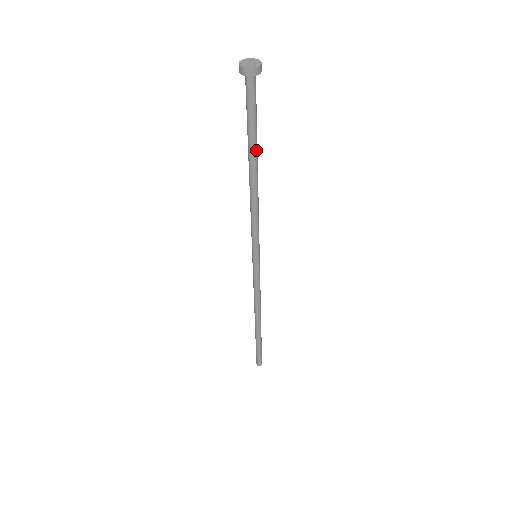
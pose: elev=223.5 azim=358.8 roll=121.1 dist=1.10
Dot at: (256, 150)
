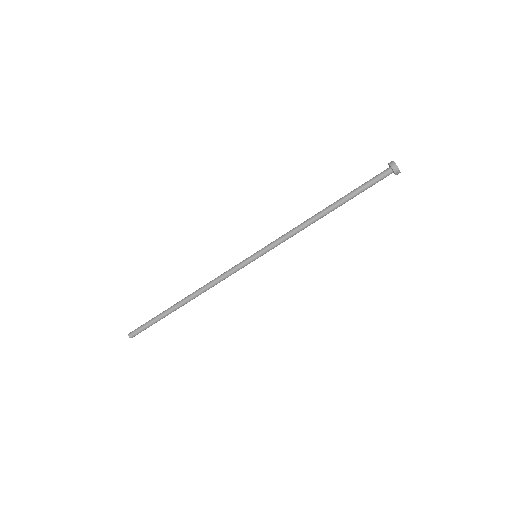
Dot at: (345, 202)
